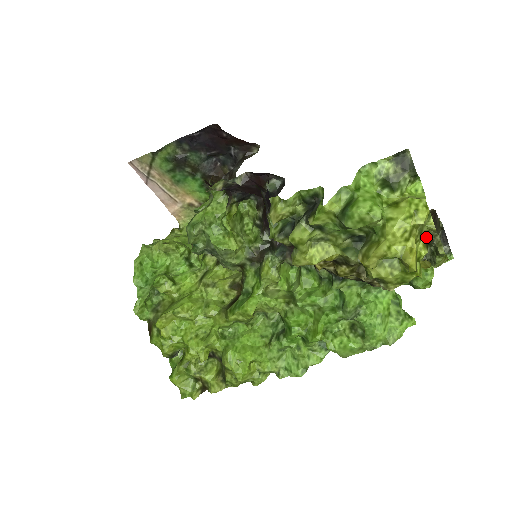
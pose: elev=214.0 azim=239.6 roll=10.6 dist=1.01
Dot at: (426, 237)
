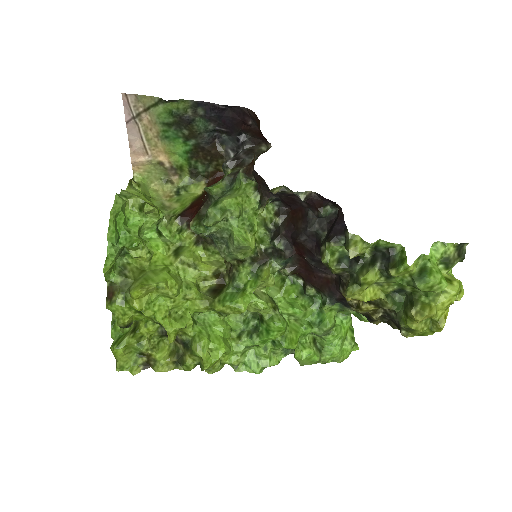
Dot at: occluded
